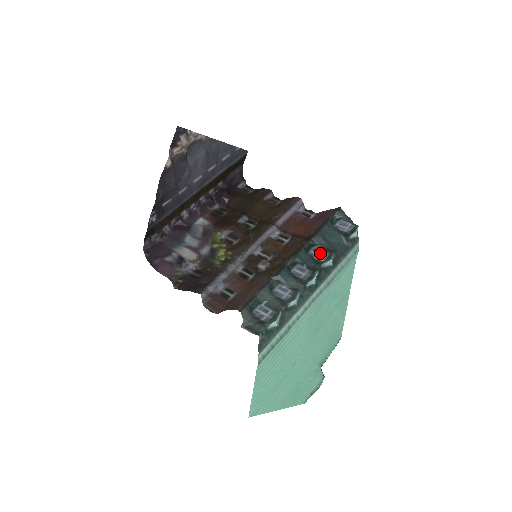
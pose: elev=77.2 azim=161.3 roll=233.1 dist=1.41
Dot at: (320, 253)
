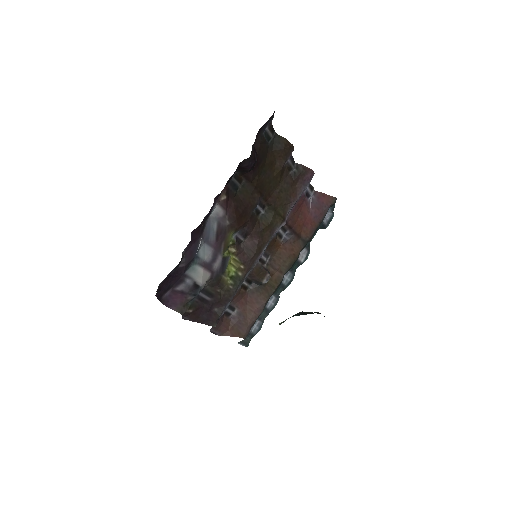
Dot at: (302, 250)
